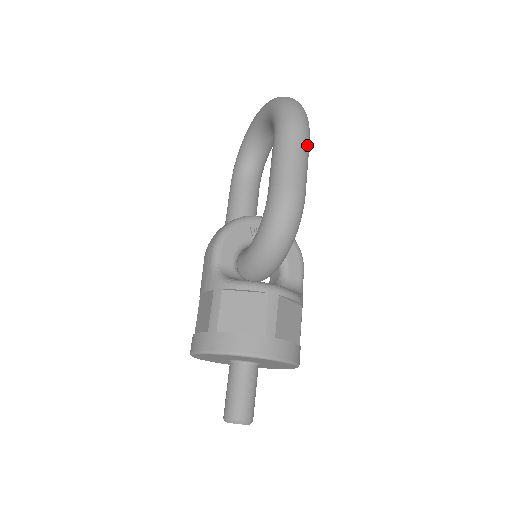
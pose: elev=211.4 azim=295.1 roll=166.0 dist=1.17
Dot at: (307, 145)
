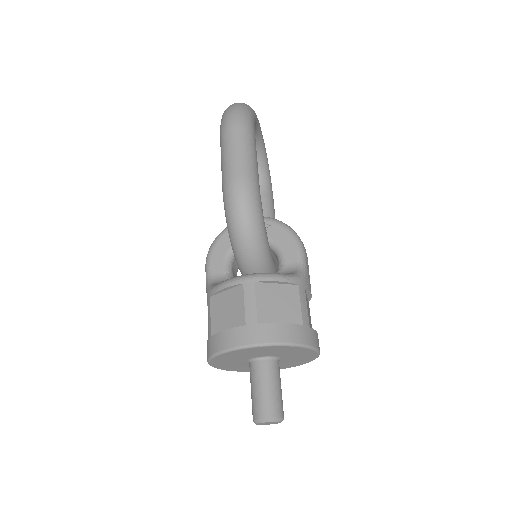
Dot at: (245, 135)
